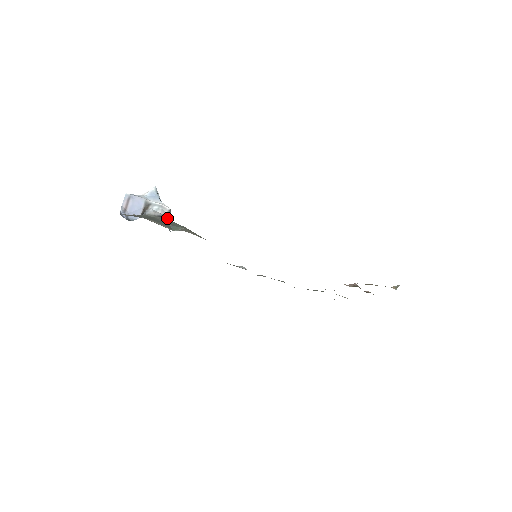
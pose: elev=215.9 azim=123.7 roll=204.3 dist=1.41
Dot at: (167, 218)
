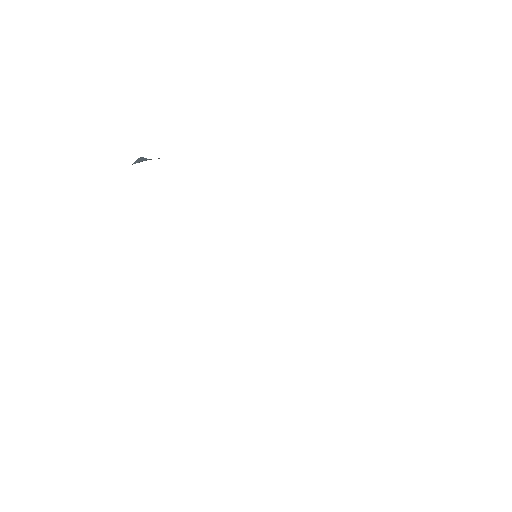
Dot at: occluded
